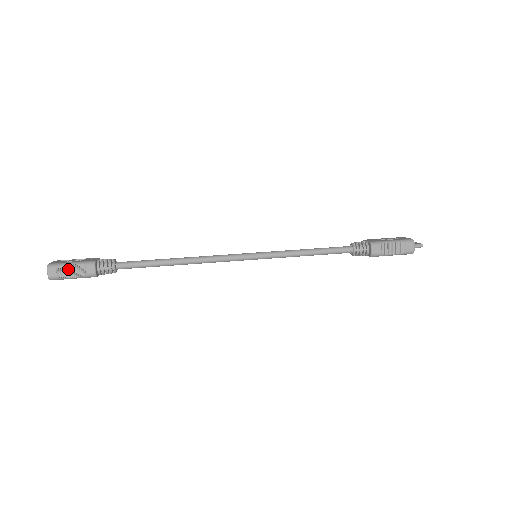
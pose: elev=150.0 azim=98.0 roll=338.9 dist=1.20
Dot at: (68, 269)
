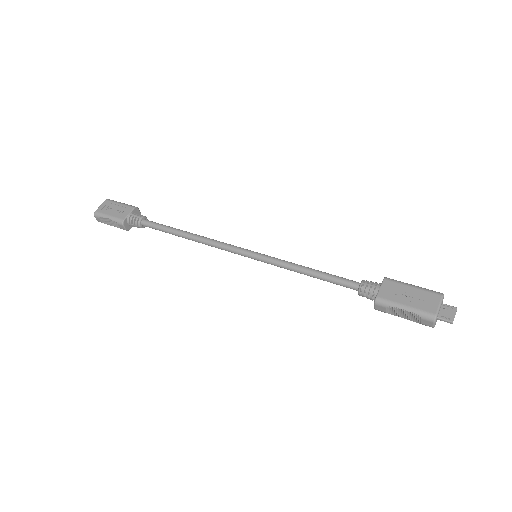
Dot at: (108, 220)
